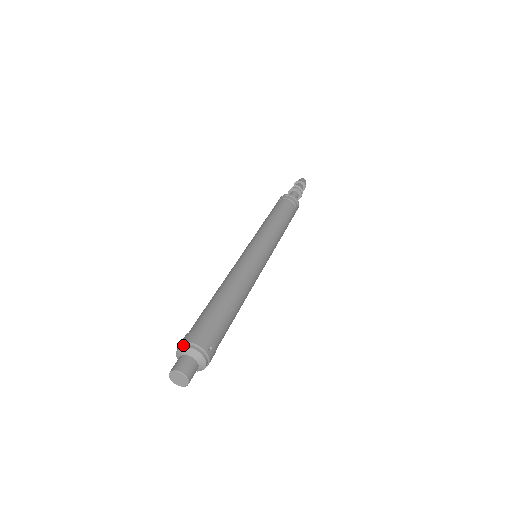
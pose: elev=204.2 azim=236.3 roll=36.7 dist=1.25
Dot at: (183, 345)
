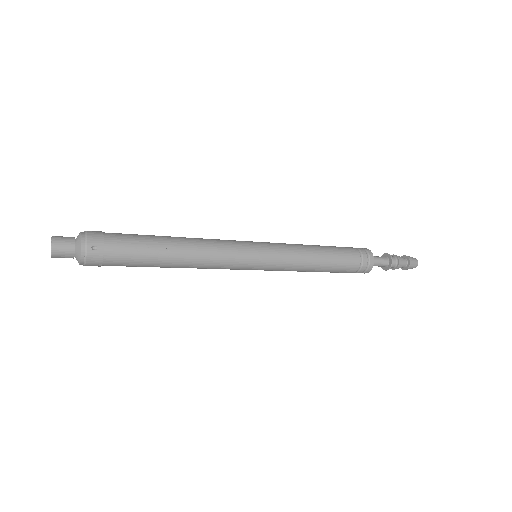
Dot at: occluded
